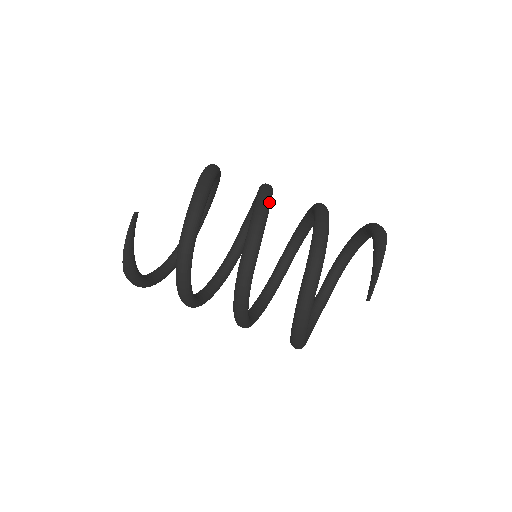
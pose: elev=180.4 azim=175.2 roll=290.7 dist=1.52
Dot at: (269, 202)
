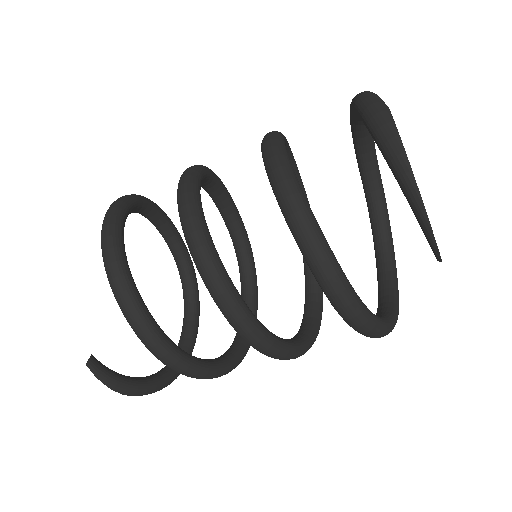
Dot at: (200, 226)
